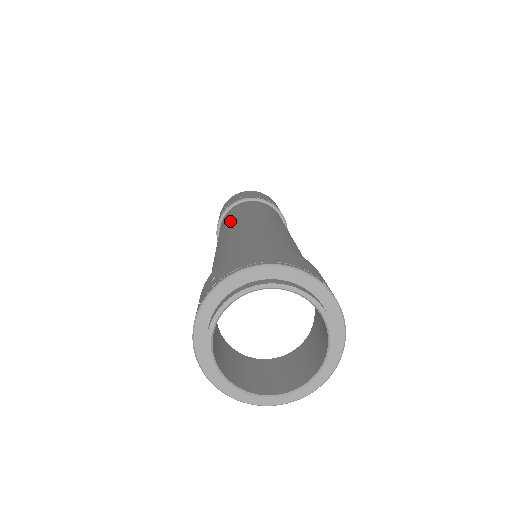
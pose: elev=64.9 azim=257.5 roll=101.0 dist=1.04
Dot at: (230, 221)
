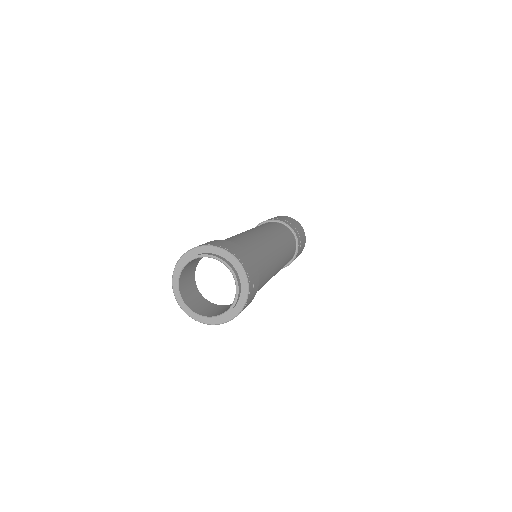
Dot at: occluded
